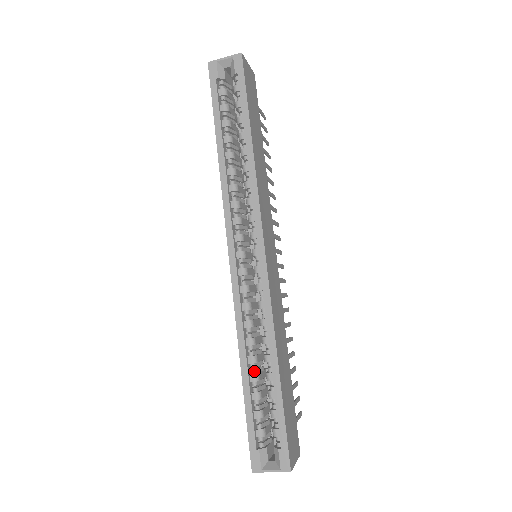
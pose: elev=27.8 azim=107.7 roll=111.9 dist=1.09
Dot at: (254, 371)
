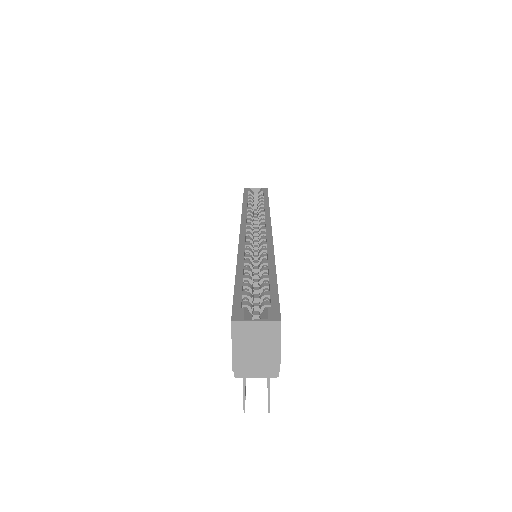
Dot at: (248, 276)
